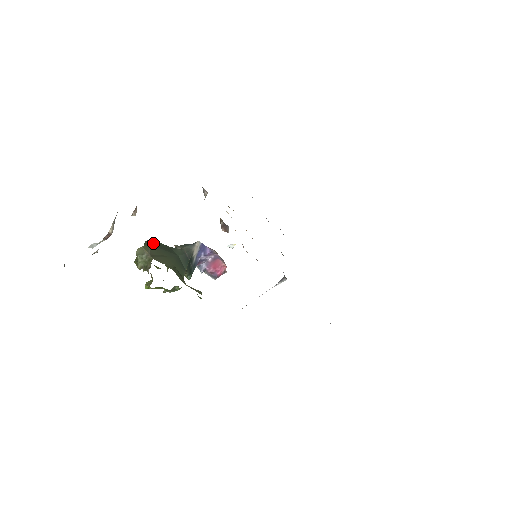
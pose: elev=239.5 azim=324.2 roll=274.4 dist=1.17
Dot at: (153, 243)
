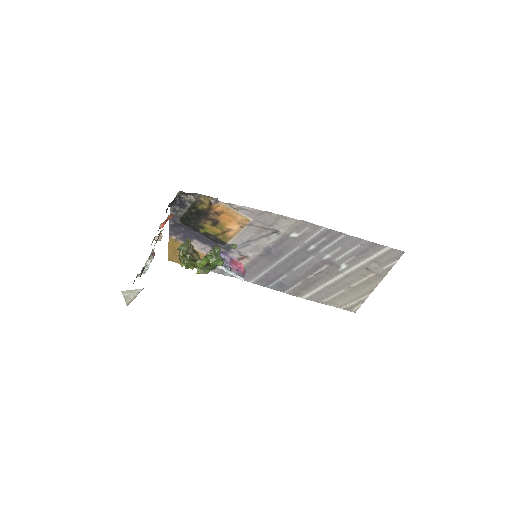
Dot at: occluded
